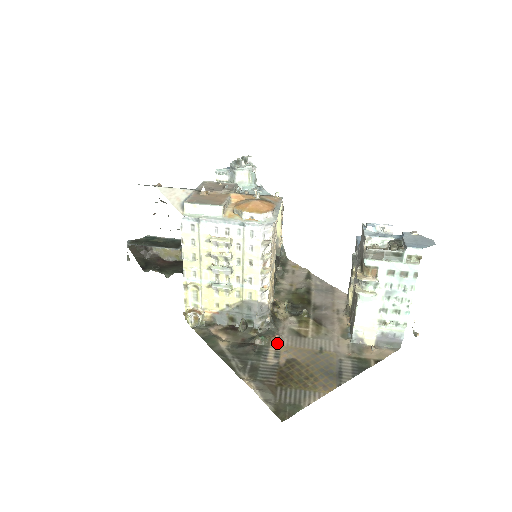
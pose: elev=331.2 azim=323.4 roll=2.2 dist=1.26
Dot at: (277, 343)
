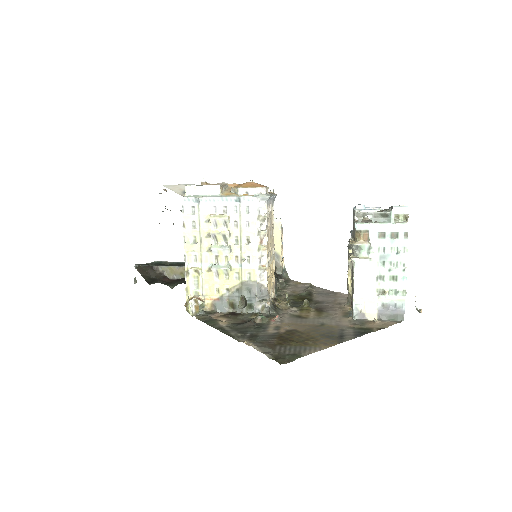
Dot at: (277, 321)
